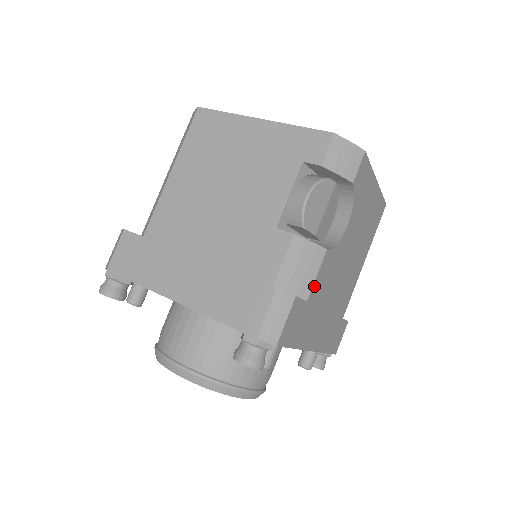
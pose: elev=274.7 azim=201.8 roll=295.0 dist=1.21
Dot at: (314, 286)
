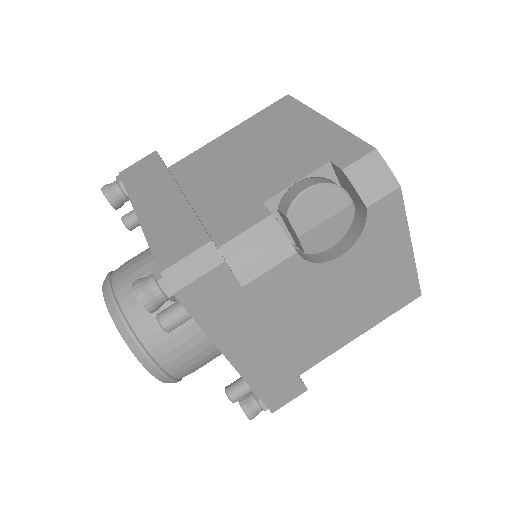
Dot at: (260, 280)
